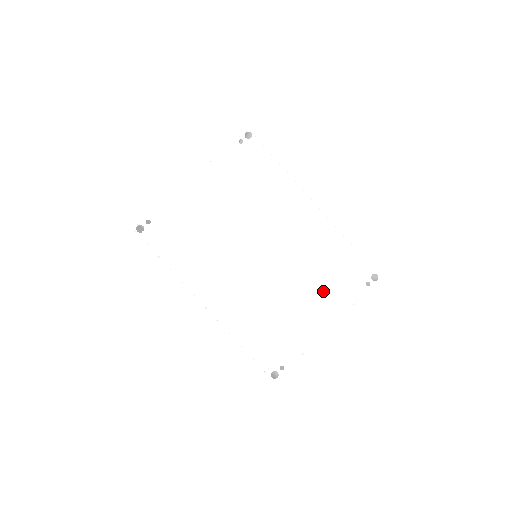
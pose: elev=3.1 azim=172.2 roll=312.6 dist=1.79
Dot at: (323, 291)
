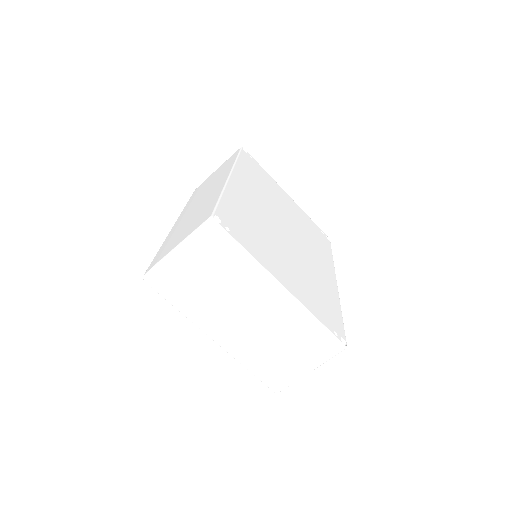
Dot at: (302, 284)
